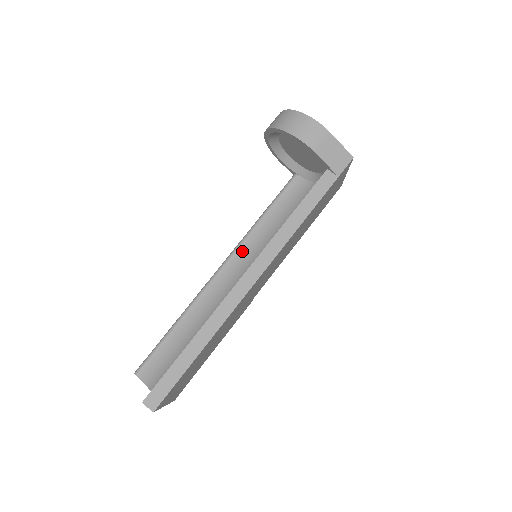
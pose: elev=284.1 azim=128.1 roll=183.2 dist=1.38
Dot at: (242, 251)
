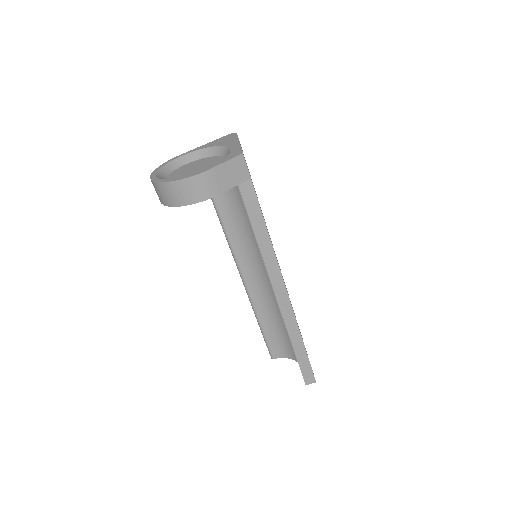
Dot at: (240, 255)
